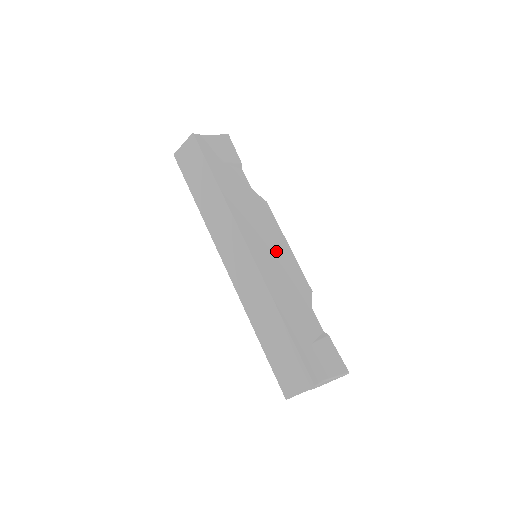
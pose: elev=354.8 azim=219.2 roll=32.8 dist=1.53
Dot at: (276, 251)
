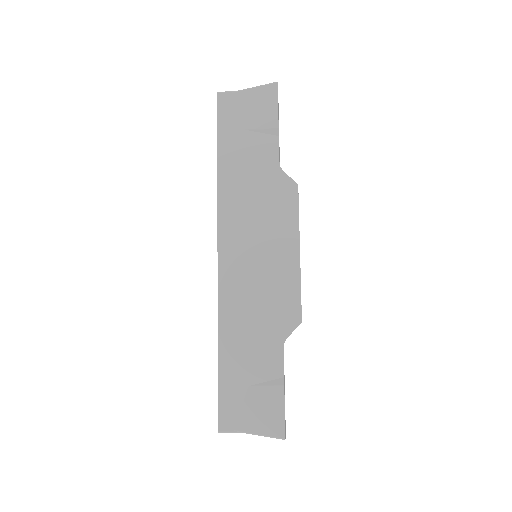
Dot at: (267, 260)
